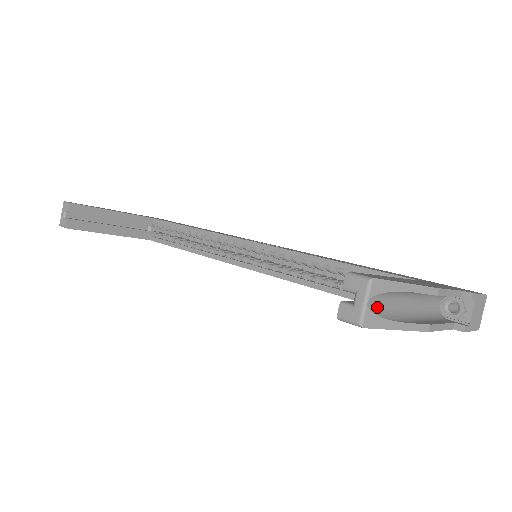
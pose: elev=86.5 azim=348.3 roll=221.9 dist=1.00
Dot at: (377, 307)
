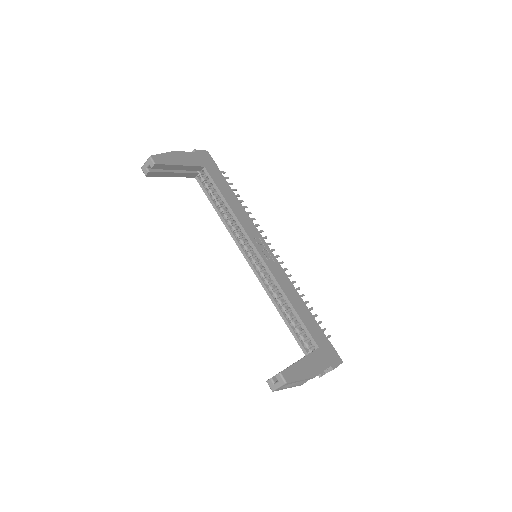
Dot at: occluded
